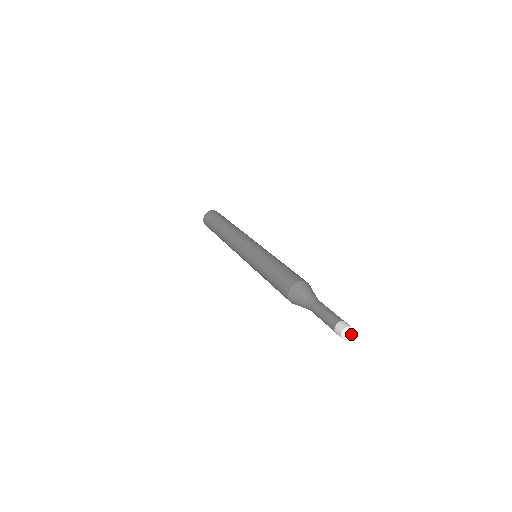
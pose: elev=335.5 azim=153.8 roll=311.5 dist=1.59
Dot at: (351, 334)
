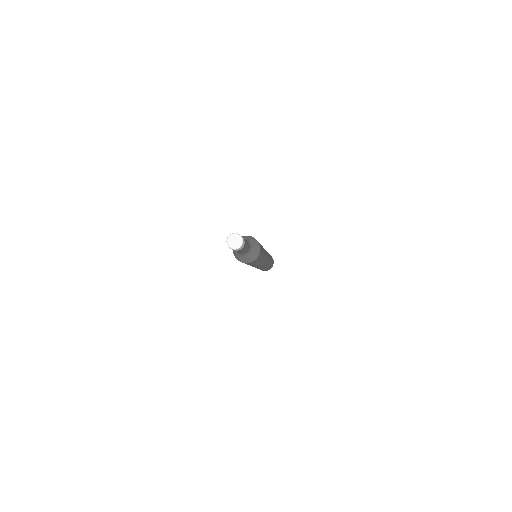
Dot at: (237, 246)
